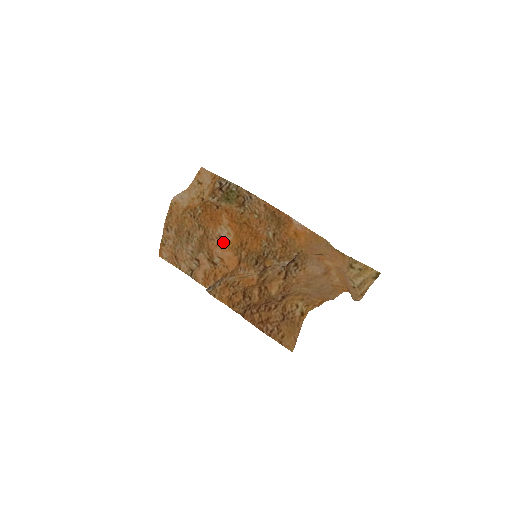
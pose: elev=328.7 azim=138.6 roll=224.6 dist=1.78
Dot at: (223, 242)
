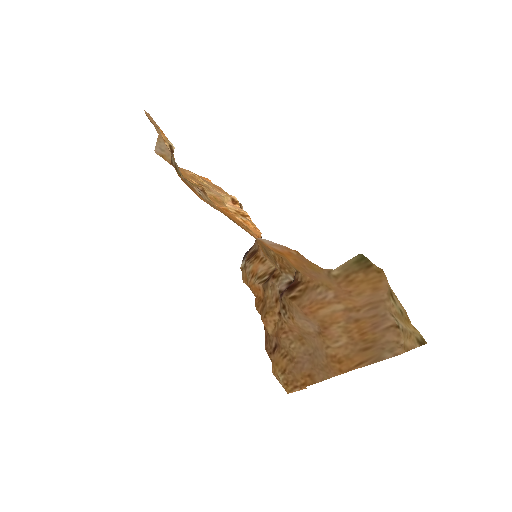
Dot at: (228, 212)
